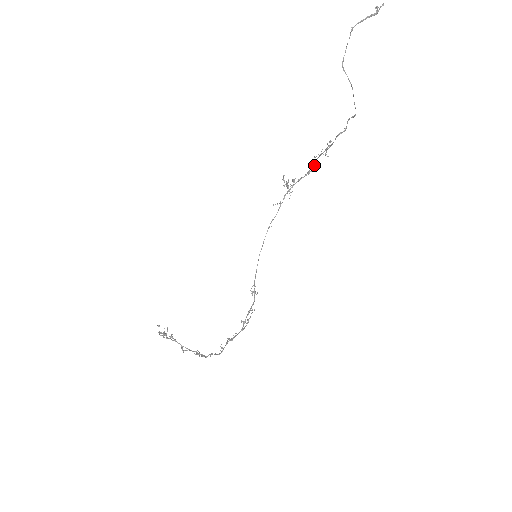
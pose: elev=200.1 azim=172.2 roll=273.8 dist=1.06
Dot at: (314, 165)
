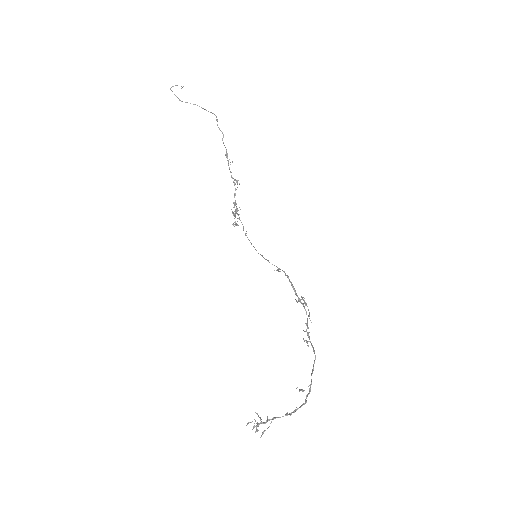
Dot at: (234, 179)
